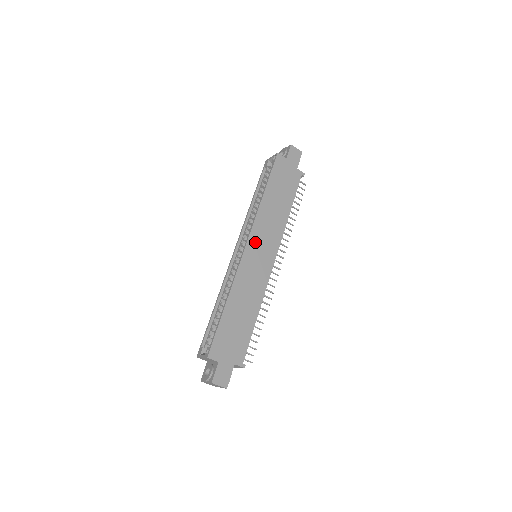
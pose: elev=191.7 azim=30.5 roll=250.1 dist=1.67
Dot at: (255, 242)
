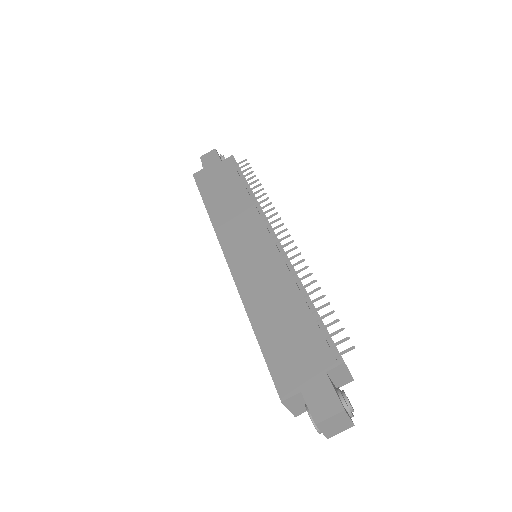
Dot at: (233, 247)
